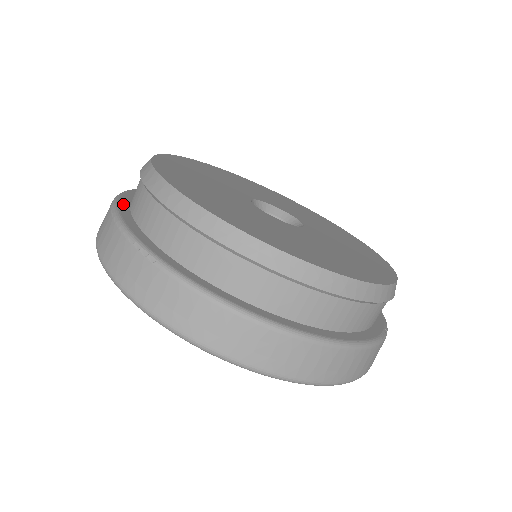
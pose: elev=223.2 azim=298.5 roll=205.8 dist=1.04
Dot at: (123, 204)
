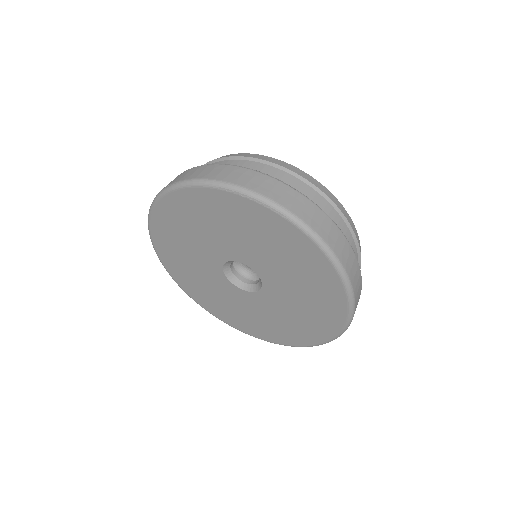
Dot at: occluded
